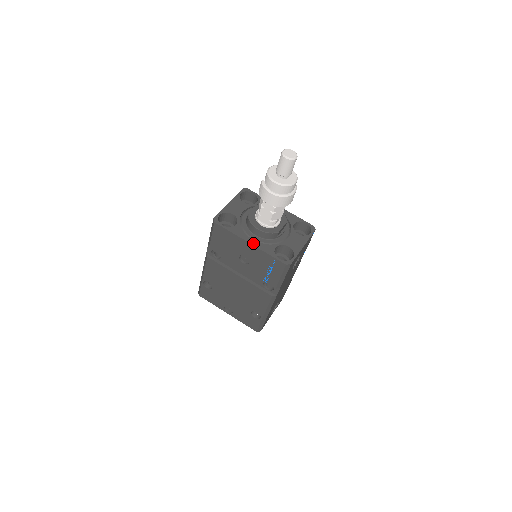
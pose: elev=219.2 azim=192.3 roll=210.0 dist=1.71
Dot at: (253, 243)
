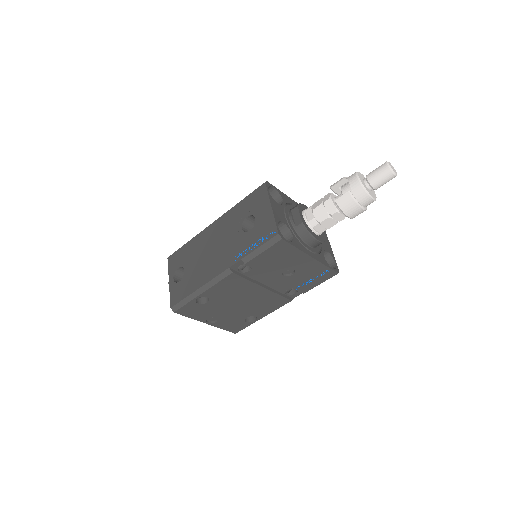
Dot at: (314, 256)
